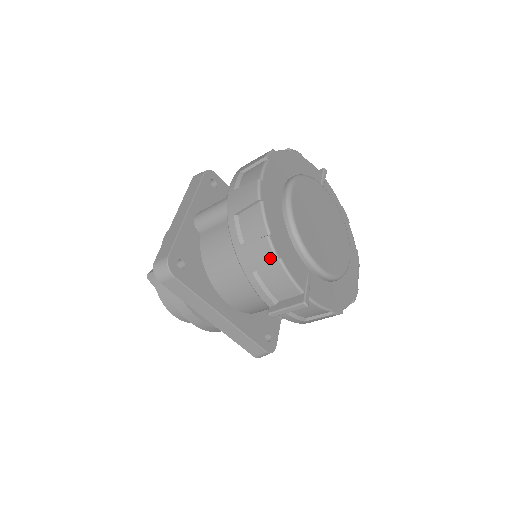
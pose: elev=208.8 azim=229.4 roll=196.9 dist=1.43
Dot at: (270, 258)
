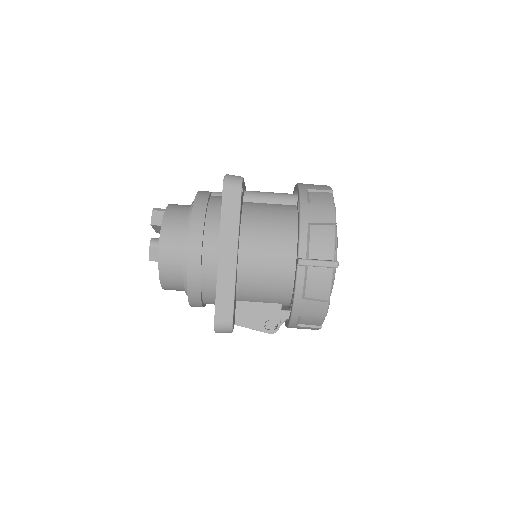
Dot at: (330, 219)
